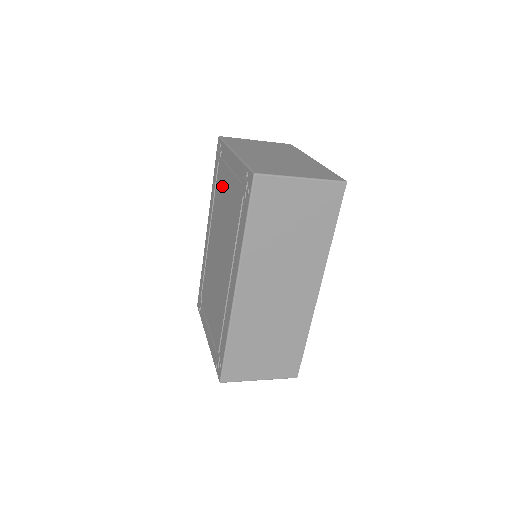
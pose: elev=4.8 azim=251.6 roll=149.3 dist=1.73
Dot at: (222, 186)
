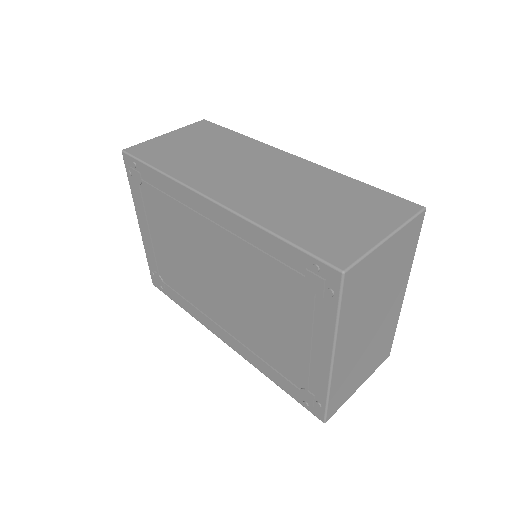
Dot at: (283, 301)
